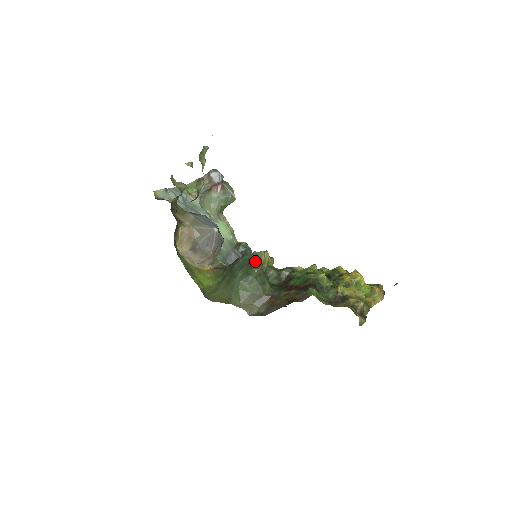
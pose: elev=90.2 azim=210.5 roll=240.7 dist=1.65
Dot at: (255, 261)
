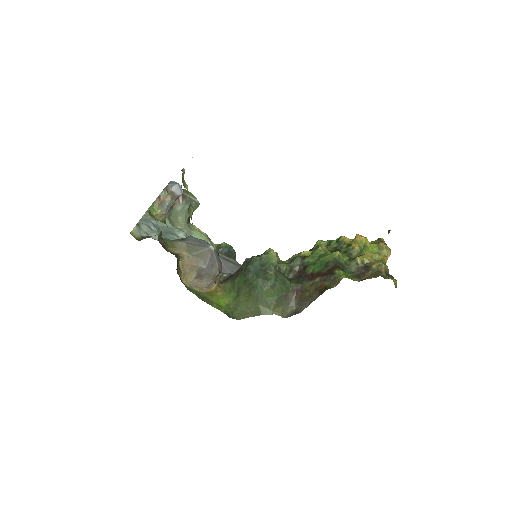
Dot at: (268, 264)
